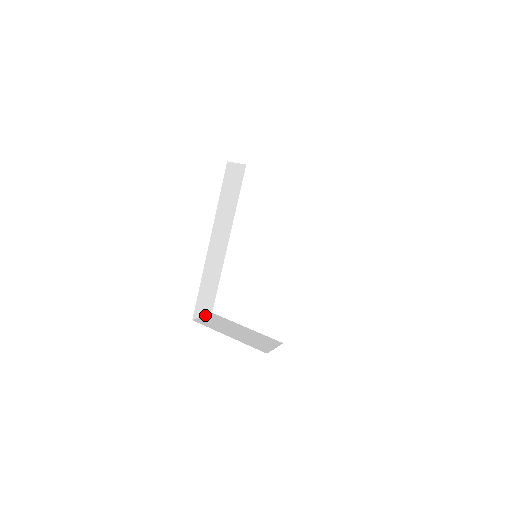
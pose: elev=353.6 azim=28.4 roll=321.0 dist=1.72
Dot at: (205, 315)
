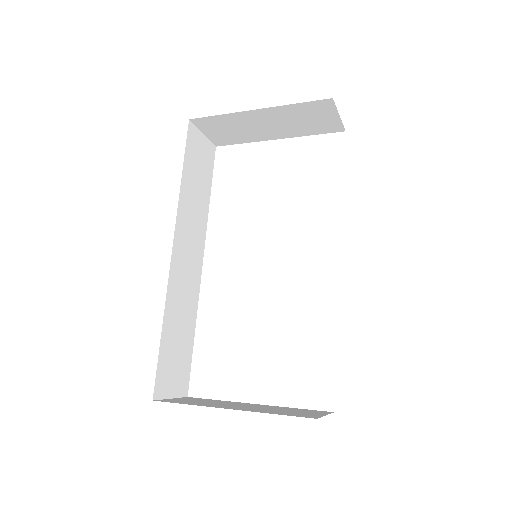
Dot at: (175, 397)
